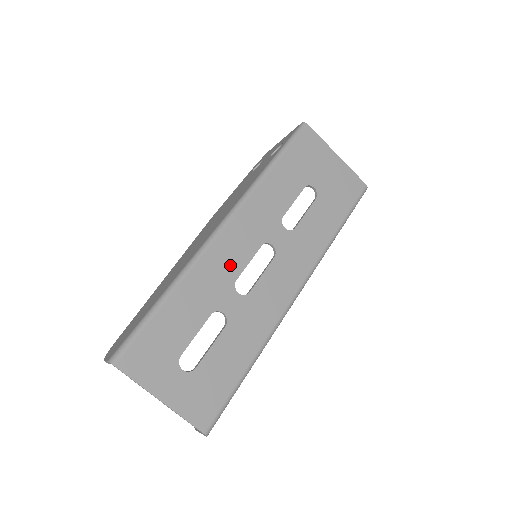
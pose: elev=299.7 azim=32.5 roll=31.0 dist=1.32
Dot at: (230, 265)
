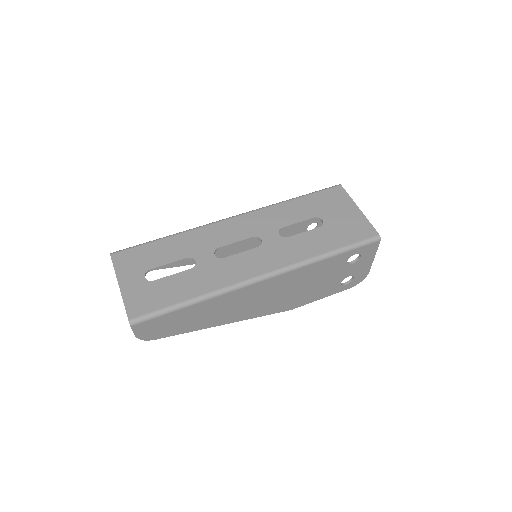
Dot at: (220, 238)
